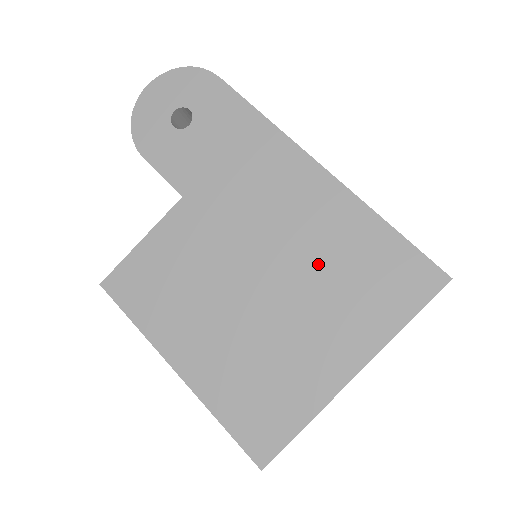
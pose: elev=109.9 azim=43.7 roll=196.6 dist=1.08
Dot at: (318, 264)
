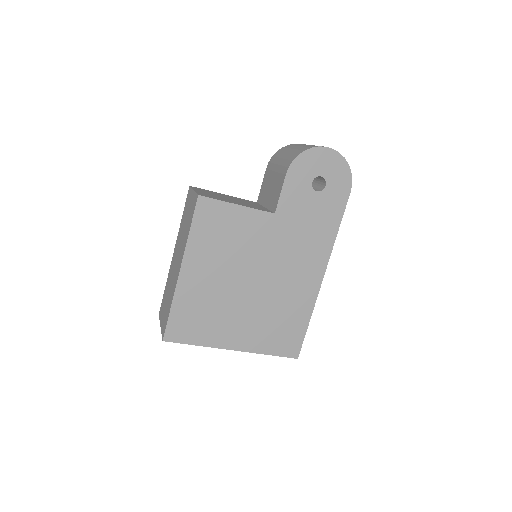
Dot at: (276, 304)
